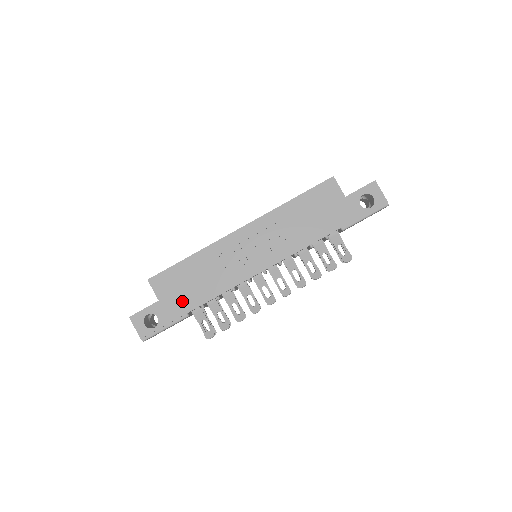
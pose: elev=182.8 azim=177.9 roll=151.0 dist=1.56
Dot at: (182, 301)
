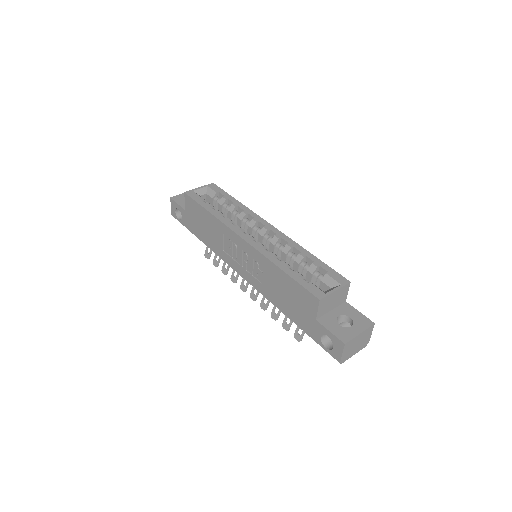
Dot at: (195, 227)
